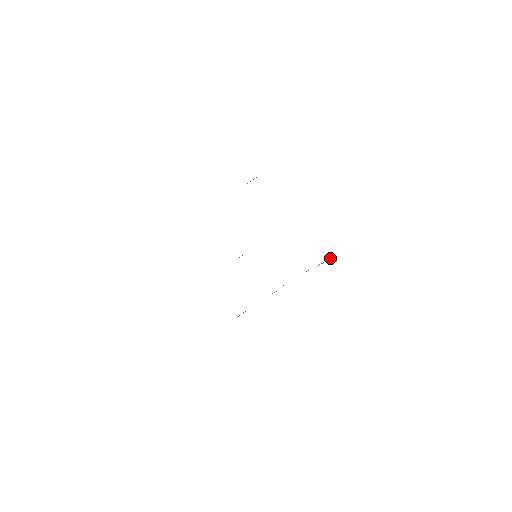
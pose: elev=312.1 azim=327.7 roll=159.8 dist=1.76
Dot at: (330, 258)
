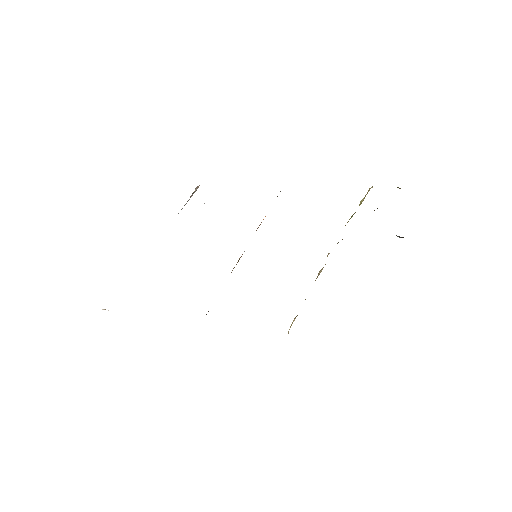
Dot at: (367, 192)
